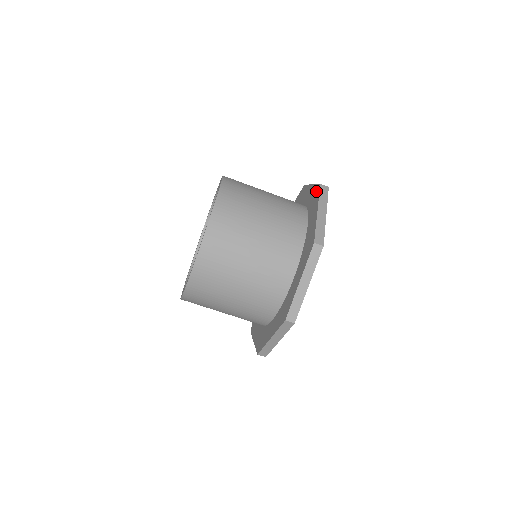
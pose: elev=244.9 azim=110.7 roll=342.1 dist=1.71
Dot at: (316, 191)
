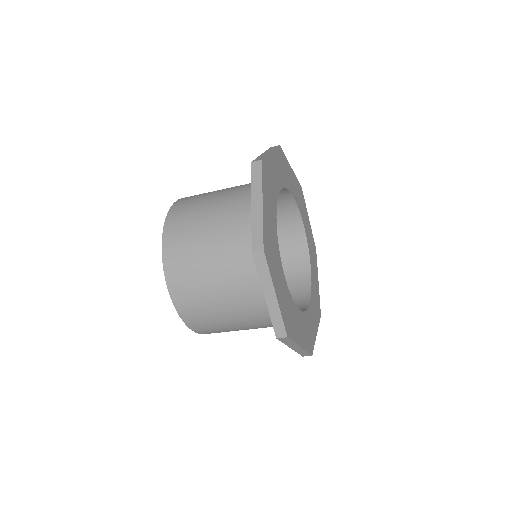
Dot at: occluded
